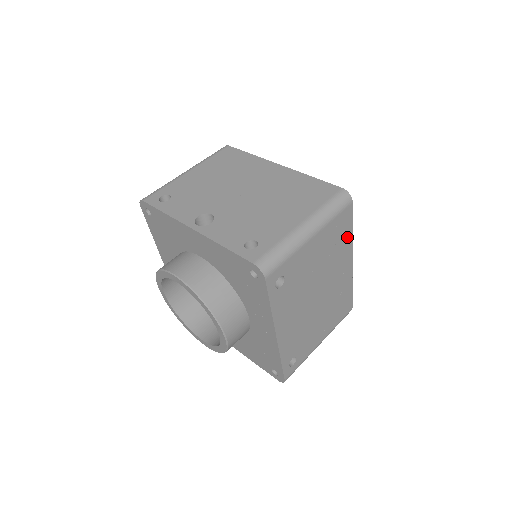
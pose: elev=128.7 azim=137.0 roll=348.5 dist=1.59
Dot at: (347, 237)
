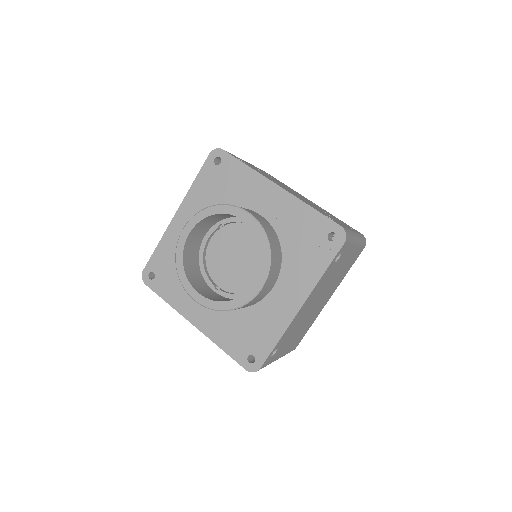
Dot at: (284, 184)
